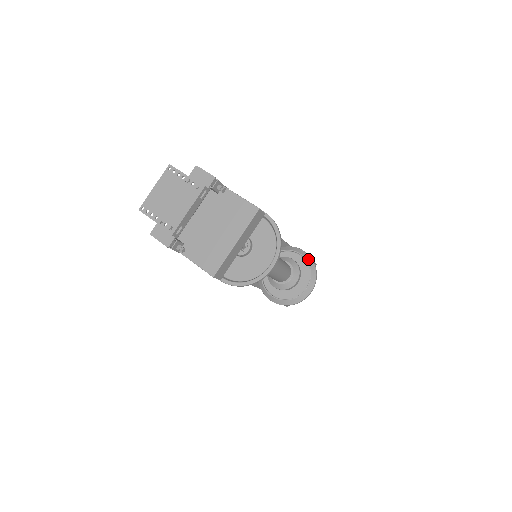
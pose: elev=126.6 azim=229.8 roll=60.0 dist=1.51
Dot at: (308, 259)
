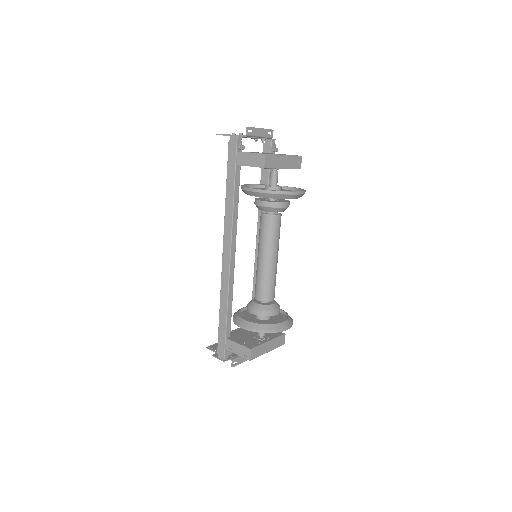
Dot at: (286, 312)
